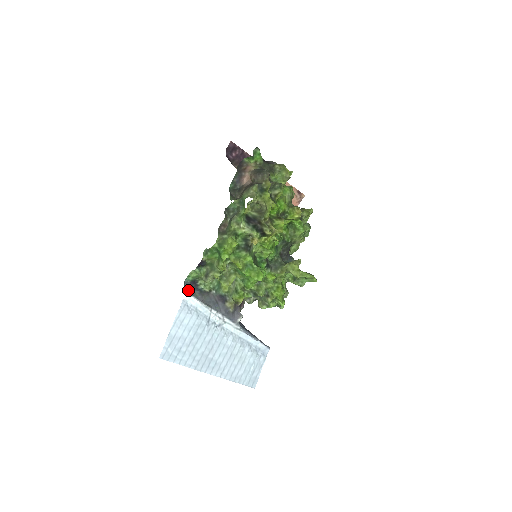
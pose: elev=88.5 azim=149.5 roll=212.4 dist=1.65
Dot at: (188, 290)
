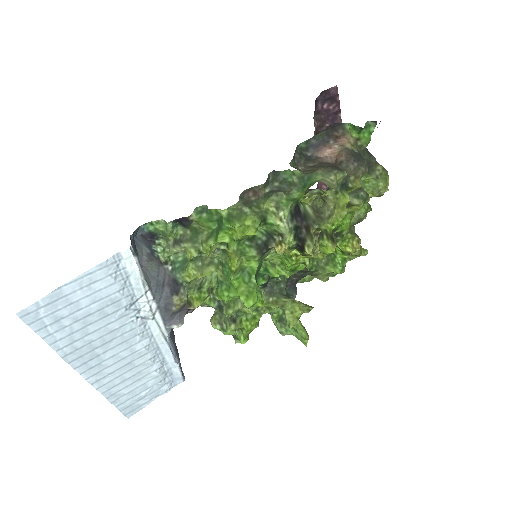
Dot at: (136, 237)
